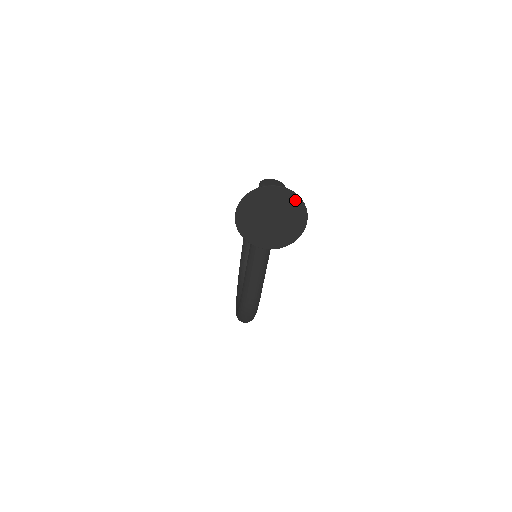
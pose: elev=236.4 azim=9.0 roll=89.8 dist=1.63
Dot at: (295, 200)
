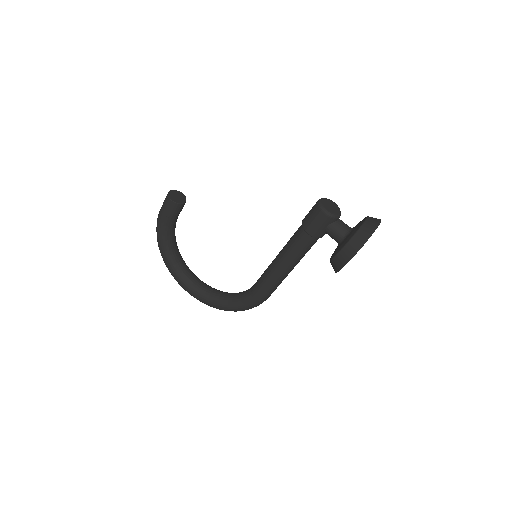
Dot at: occluded
